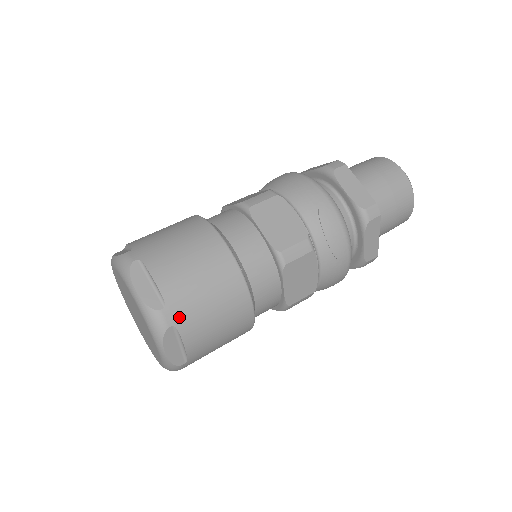
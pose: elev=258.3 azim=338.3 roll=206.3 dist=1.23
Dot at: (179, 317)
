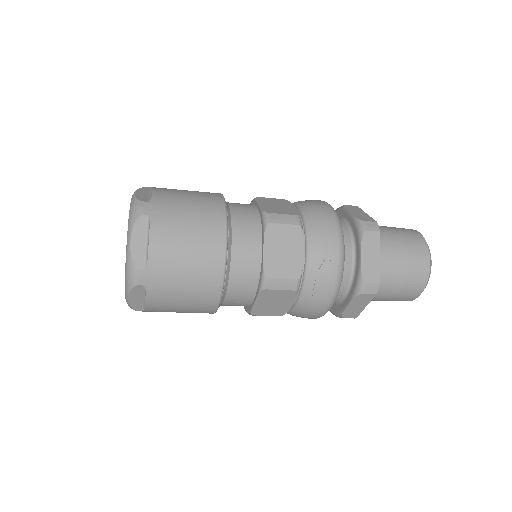
Dot at: (152, 282)
